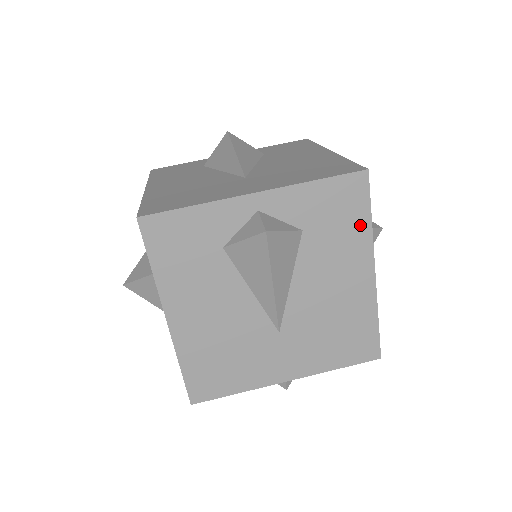
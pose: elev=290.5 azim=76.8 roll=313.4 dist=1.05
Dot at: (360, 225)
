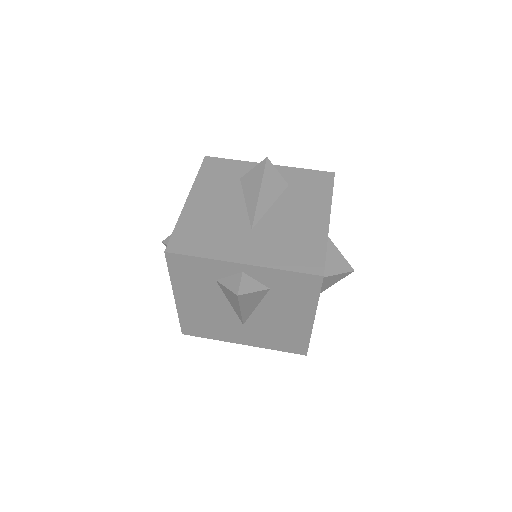
Dot at: (325, 193)
